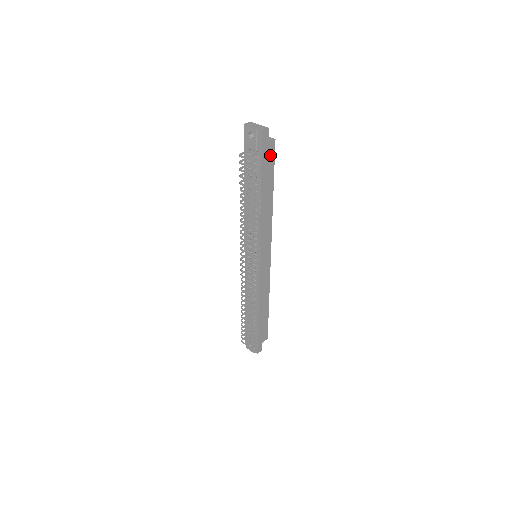
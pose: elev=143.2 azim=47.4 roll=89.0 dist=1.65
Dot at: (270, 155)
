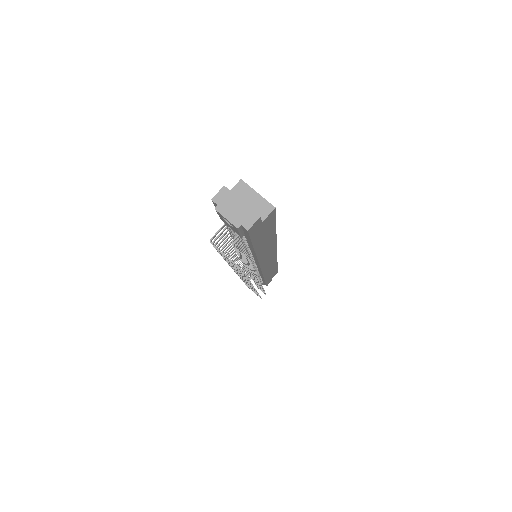
Dot at: (267, 223)
